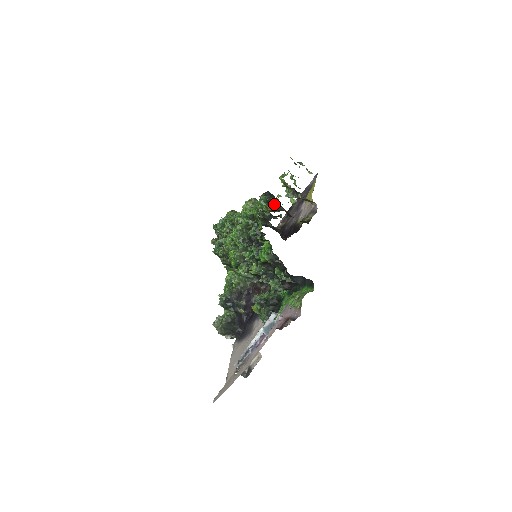
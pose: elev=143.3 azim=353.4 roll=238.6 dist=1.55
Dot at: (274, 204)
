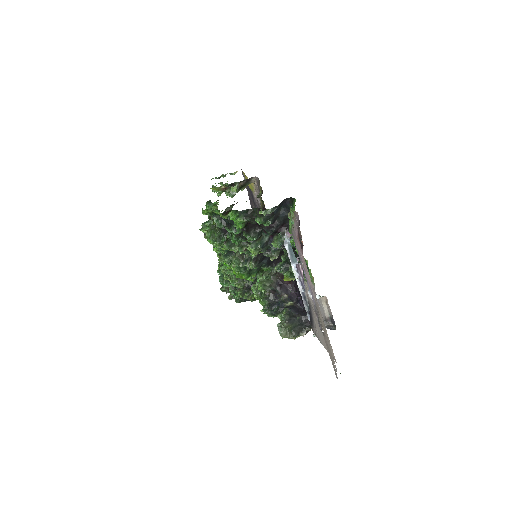
Dot at: (226, 208)
